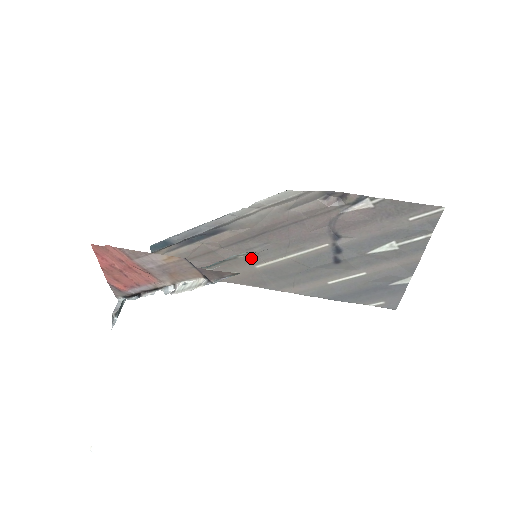
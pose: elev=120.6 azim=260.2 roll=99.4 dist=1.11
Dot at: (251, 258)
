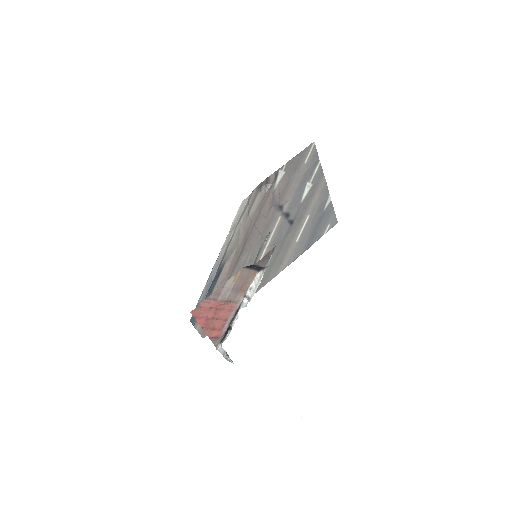
Dot at: occluded
